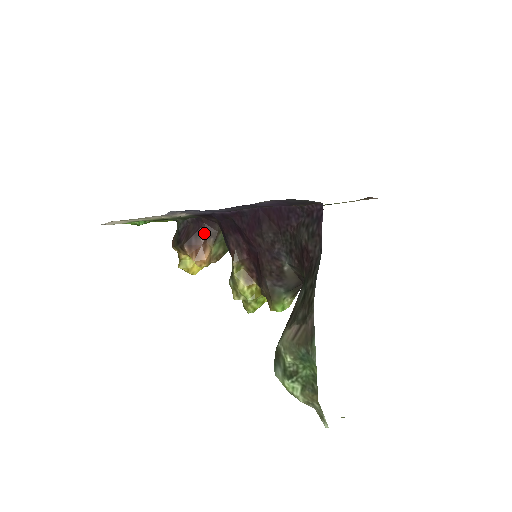
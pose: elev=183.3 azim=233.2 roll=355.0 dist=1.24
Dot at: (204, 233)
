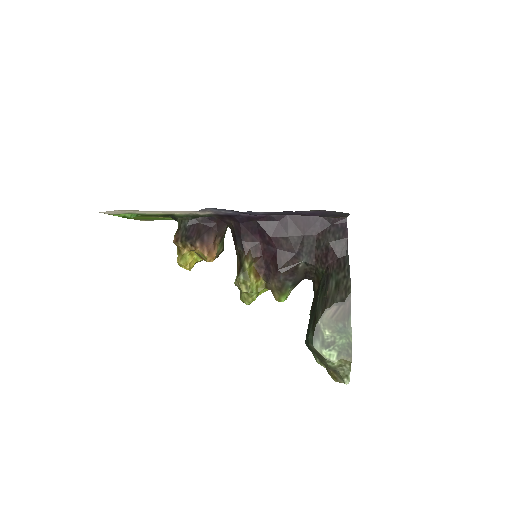
Dot at: (215, 232)
